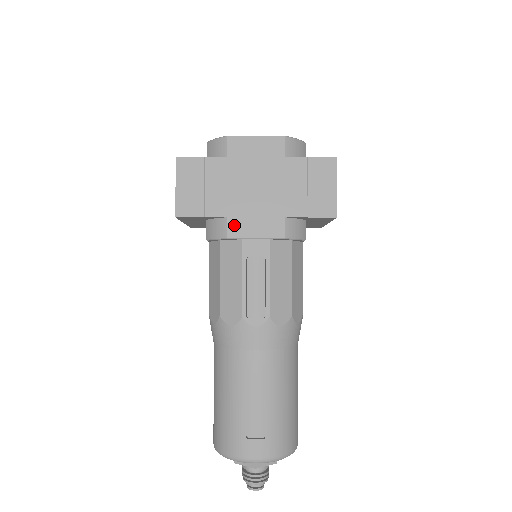
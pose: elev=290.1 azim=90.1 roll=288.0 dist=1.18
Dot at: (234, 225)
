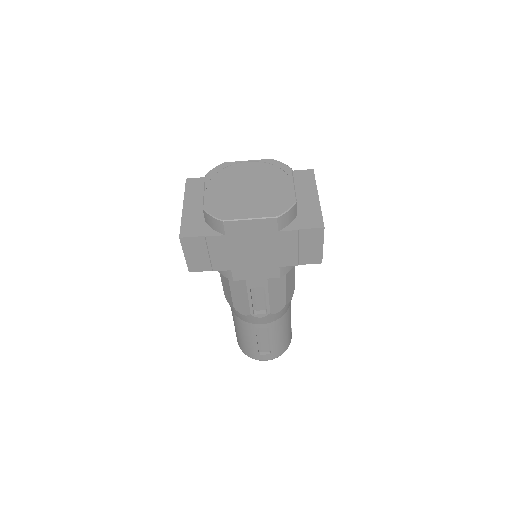
Dot at: (238, 274)
